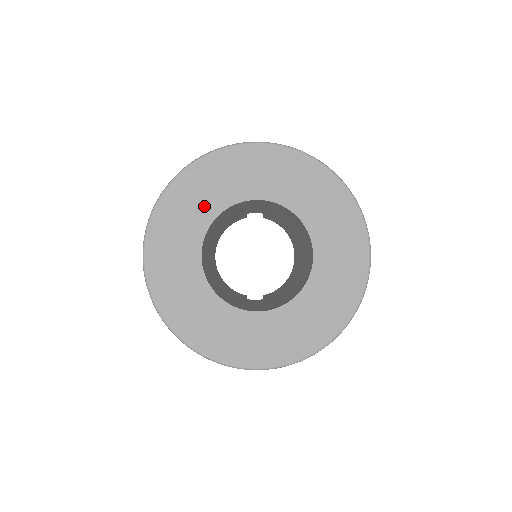
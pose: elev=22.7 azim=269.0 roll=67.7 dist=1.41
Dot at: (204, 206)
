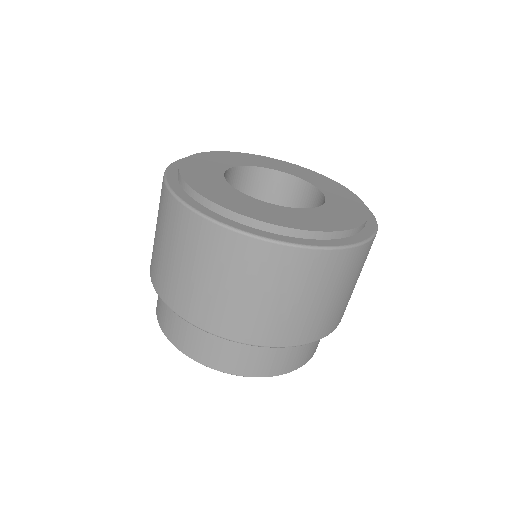
Dot at: (225, 161)
